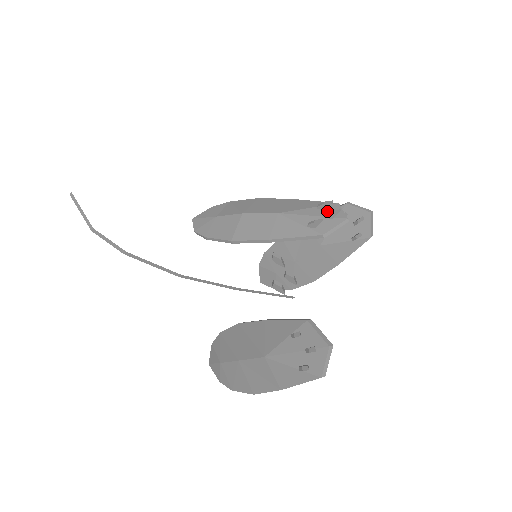
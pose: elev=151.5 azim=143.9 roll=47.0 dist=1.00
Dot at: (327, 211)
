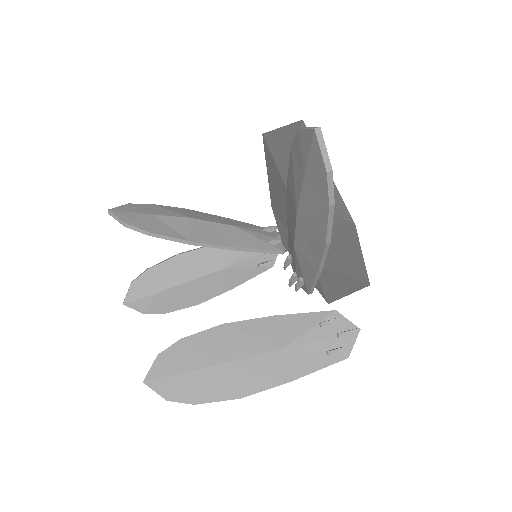
Dot at: (274, 234)
